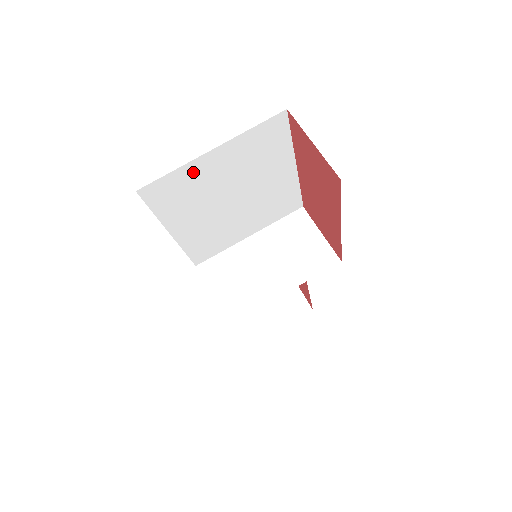
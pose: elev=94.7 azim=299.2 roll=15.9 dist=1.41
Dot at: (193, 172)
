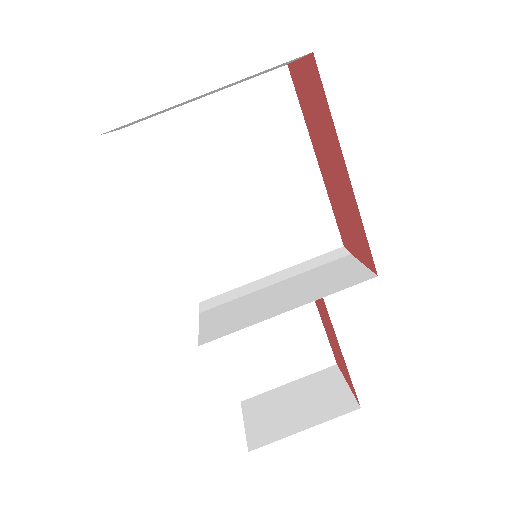
Dot at: (184, 125)
